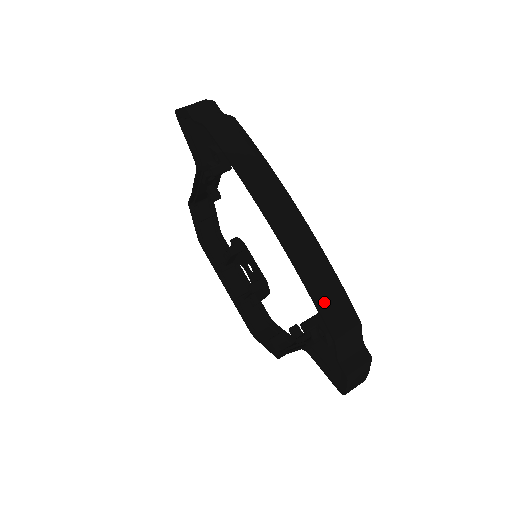
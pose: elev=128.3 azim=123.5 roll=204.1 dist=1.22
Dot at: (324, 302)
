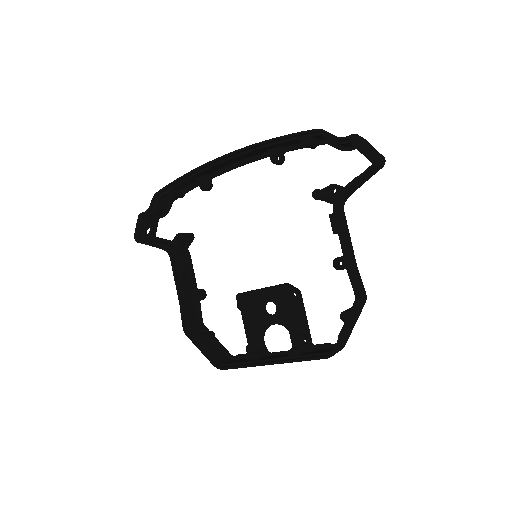
Dot at: (292, 136)
